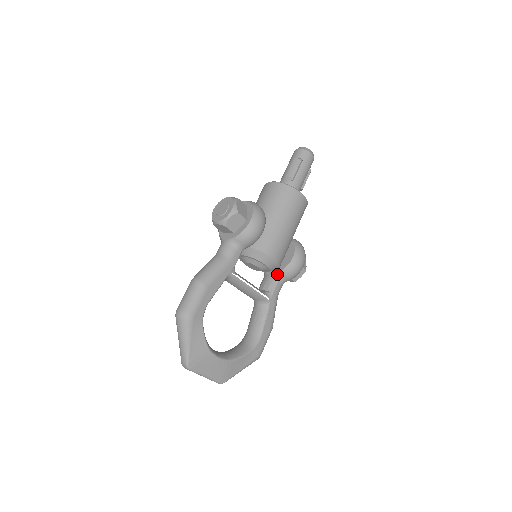
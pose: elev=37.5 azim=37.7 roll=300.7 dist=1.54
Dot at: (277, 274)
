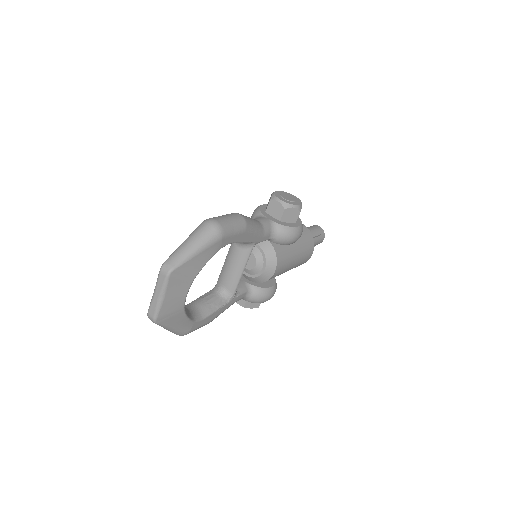
Dot at: (251, 286)
